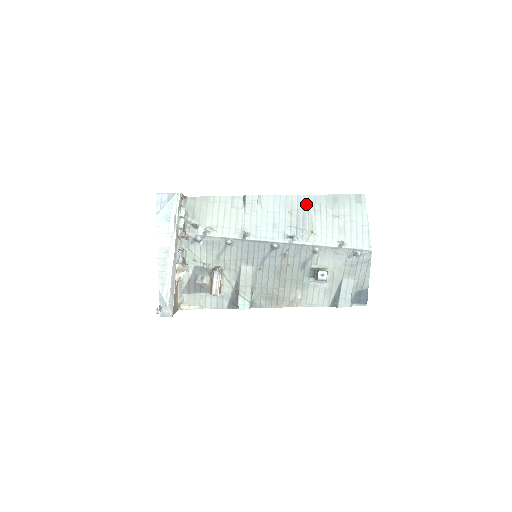
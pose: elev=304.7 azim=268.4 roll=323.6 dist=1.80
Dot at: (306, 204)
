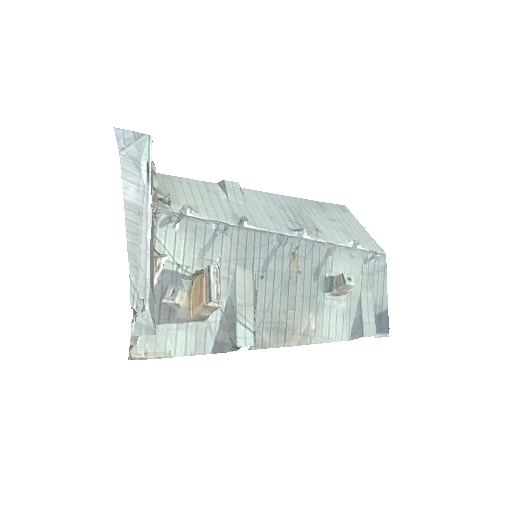
Dot at: (294, 204)
